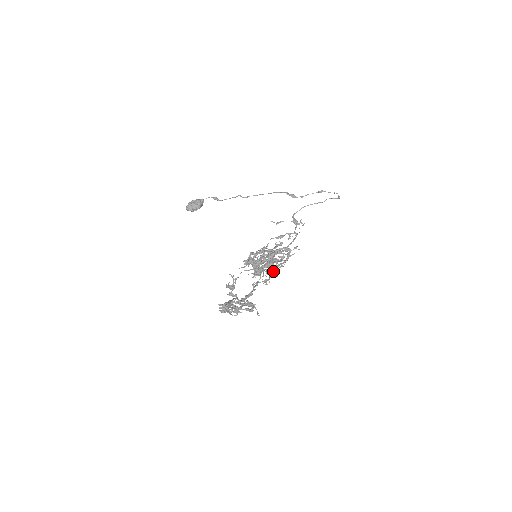
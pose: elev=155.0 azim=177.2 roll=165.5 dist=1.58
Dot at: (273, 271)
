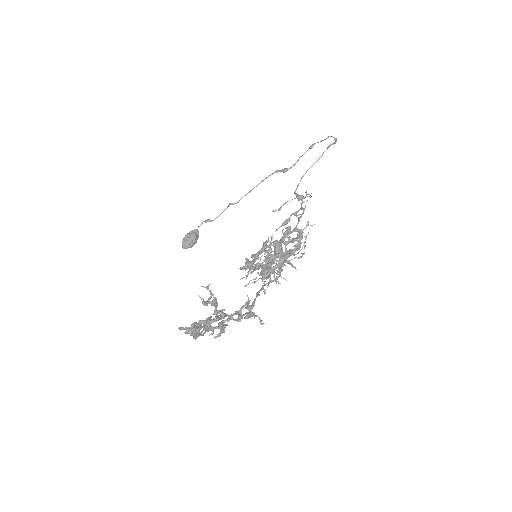
Dot at: (282, 264)
